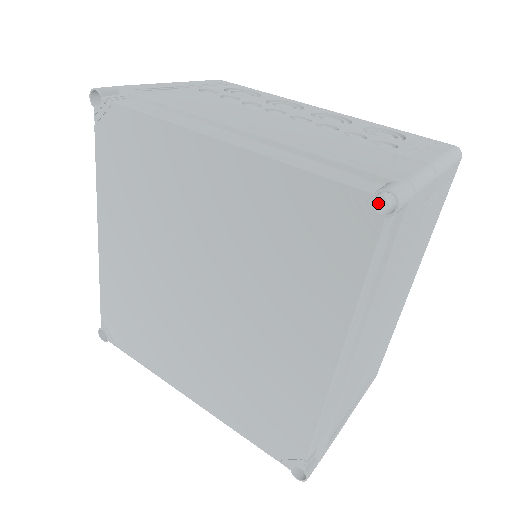
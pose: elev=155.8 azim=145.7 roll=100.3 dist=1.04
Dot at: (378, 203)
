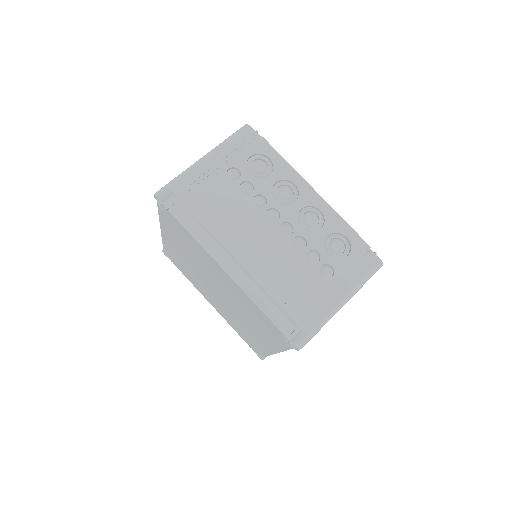
Dot at: occluded
